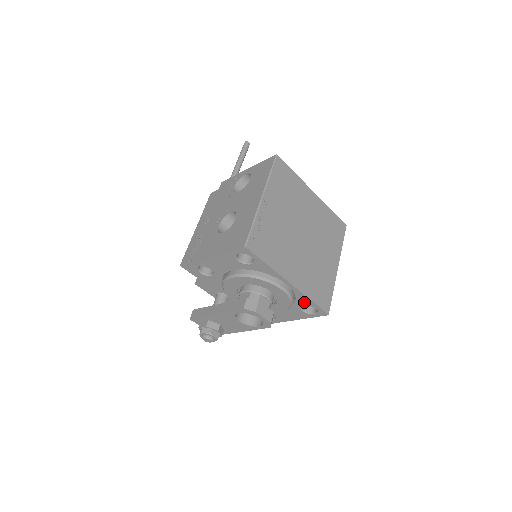
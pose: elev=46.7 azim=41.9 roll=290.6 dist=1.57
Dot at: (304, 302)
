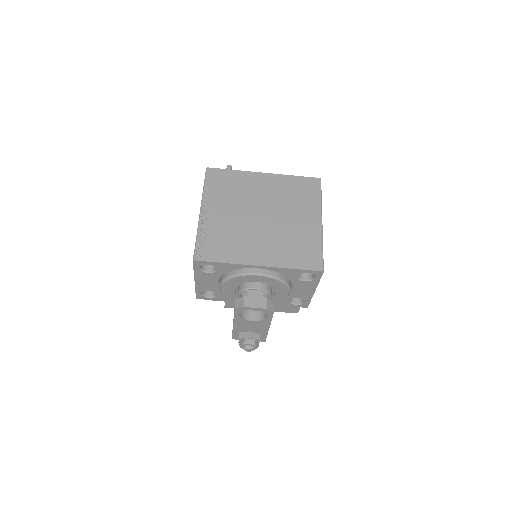
Dot at: (292, 273)
